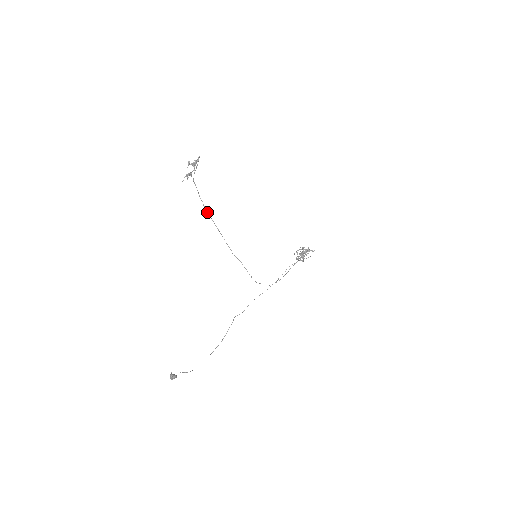
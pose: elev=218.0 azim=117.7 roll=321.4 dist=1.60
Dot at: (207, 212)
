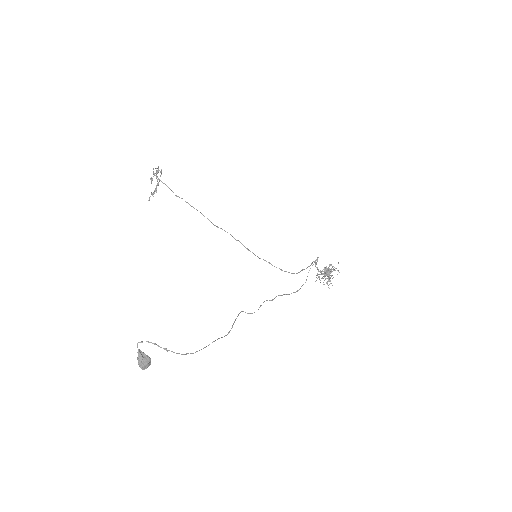
Dot at: (173, 192)
